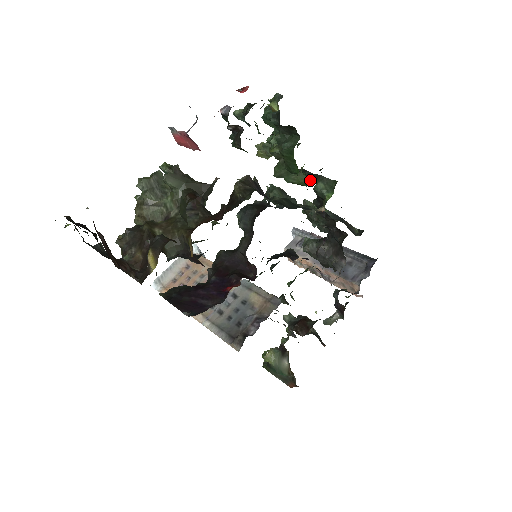
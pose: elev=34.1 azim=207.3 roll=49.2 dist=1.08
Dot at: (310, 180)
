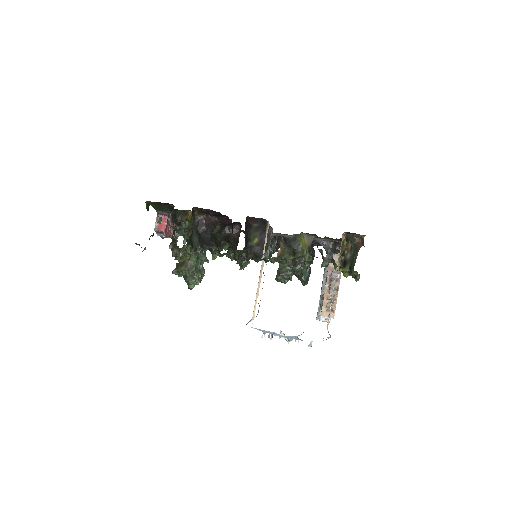
Dot at: occluded
